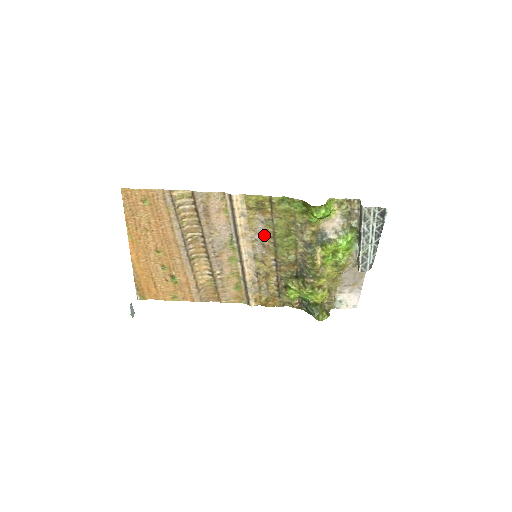
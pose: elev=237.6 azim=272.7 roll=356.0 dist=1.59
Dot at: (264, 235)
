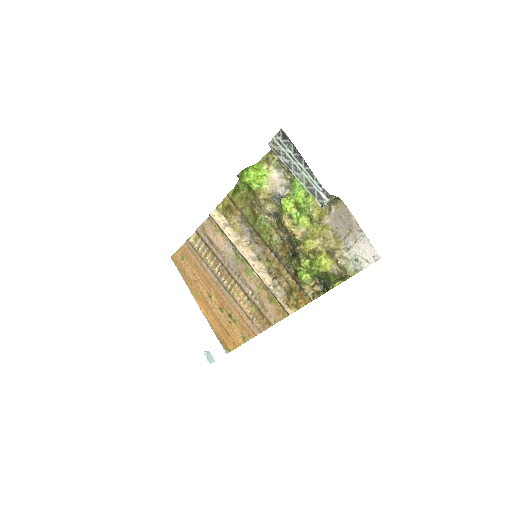
Dot at: (251, 233)
